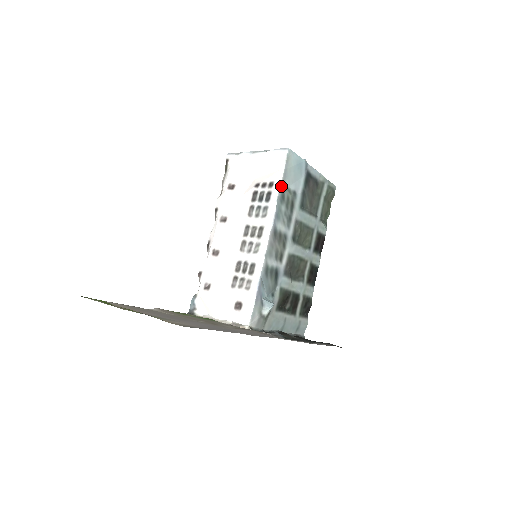
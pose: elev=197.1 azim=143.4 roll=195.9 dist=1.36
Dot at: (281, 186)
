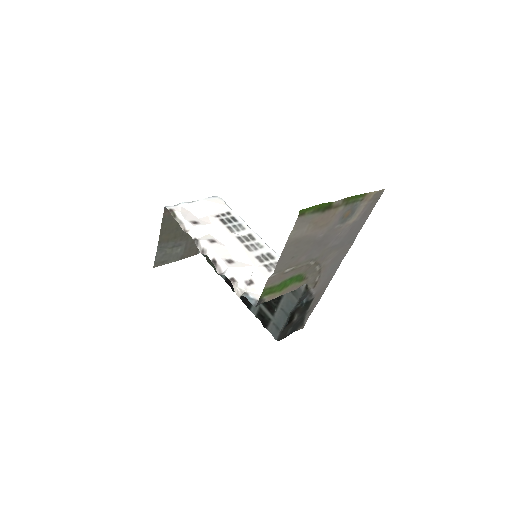
Dot at: (235, 214)
